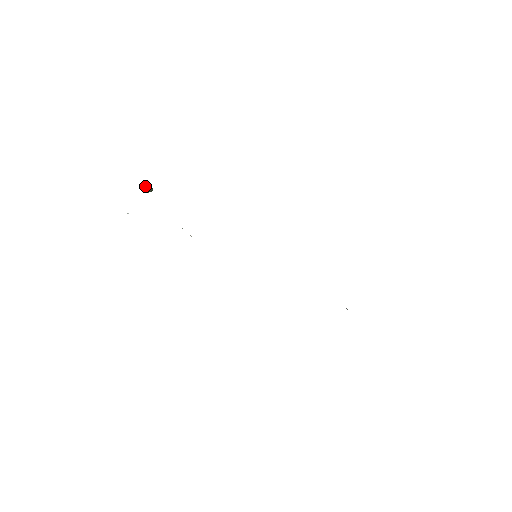
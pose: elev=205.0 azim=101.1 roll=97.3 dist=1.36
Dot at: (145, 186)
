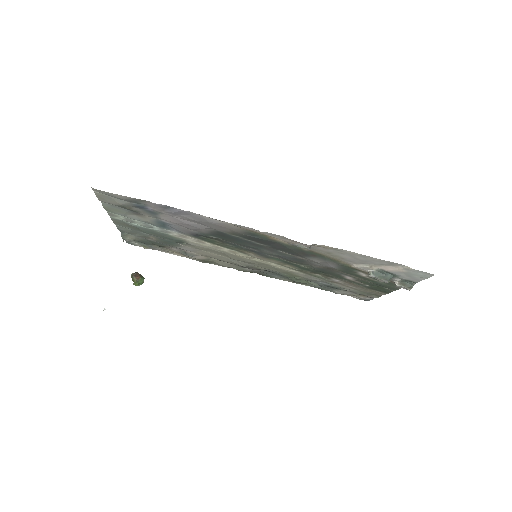
Dot at: (138, 273)
